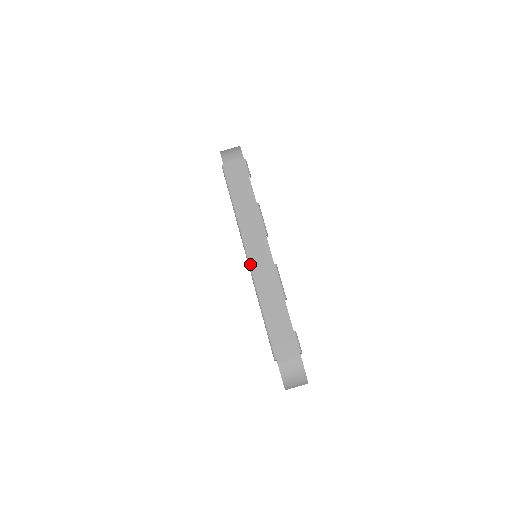
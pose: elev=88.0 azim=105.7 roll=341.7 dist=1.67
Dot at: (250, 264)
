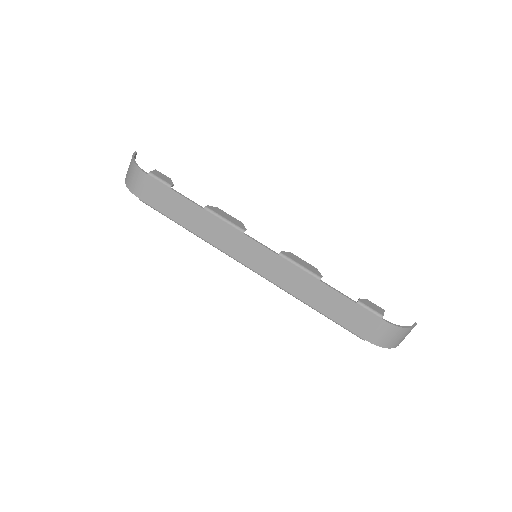
Dot at: (258, 273)
